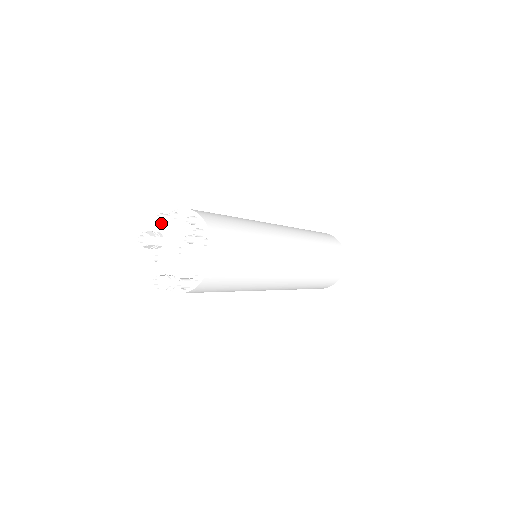
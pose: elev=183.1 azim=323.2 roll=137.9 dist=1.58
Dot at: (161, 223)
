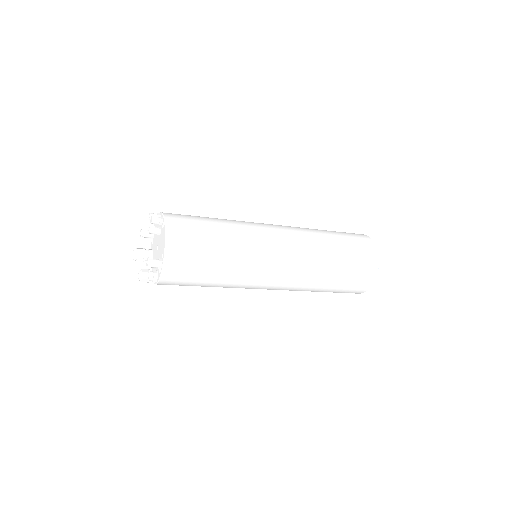
Dot at: (151, 242)
